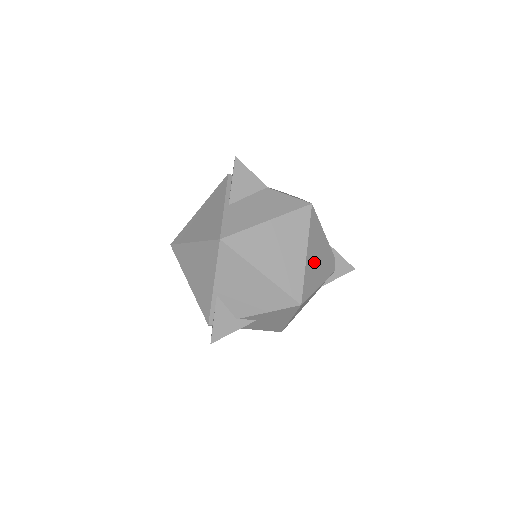
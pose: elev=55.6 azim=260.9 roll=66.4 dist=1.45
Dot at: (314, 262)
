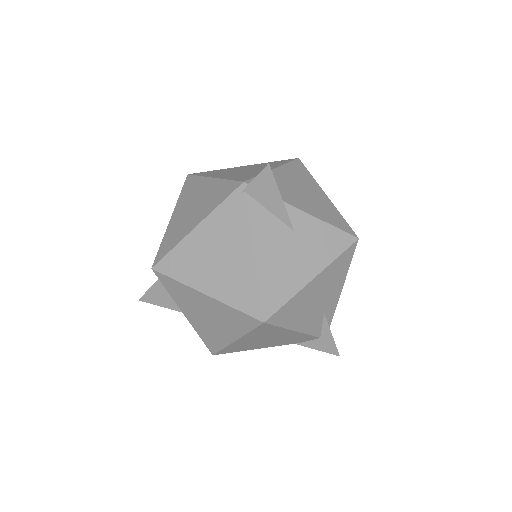
Dot at: occluded
